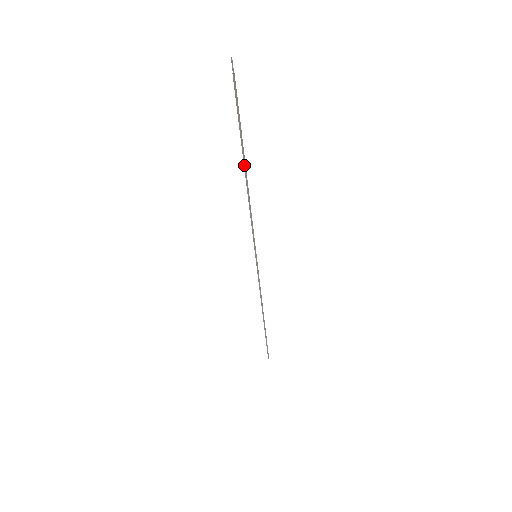
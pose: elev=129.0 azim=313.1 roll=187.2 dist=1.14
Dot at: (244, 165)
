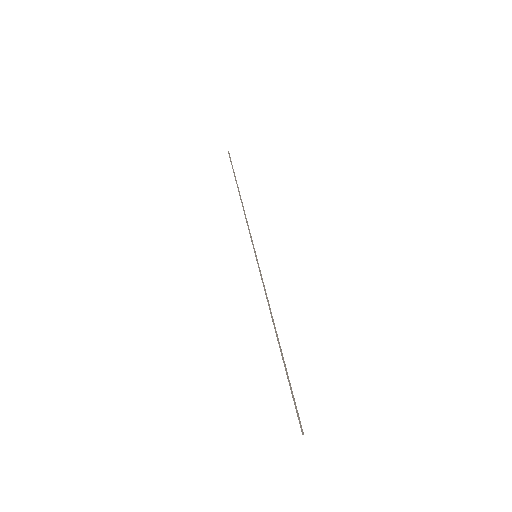
Dot at: (238, 191)
